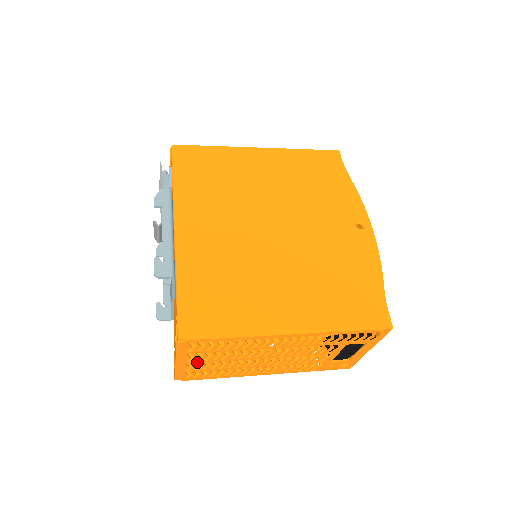
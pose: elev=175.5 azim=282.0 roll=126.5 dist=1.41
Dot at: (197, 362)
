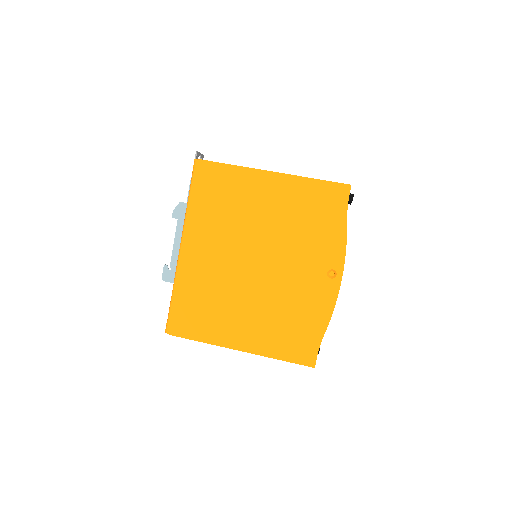
Dot at: occluded
